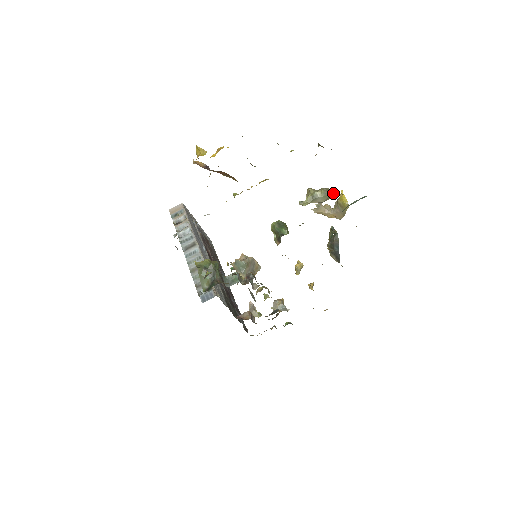
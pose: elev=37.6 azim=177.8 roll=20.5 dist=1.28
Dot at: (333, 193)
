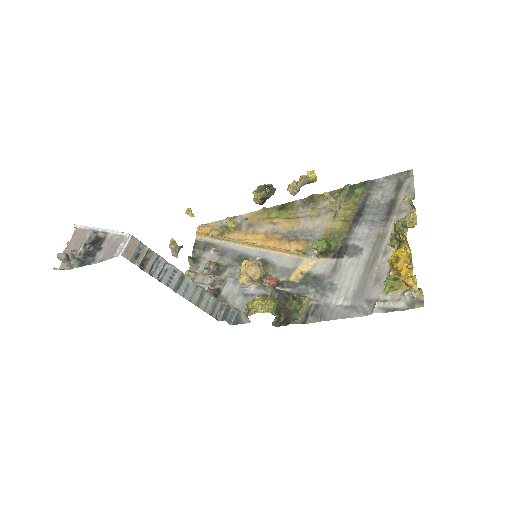
Dot at: occluded
